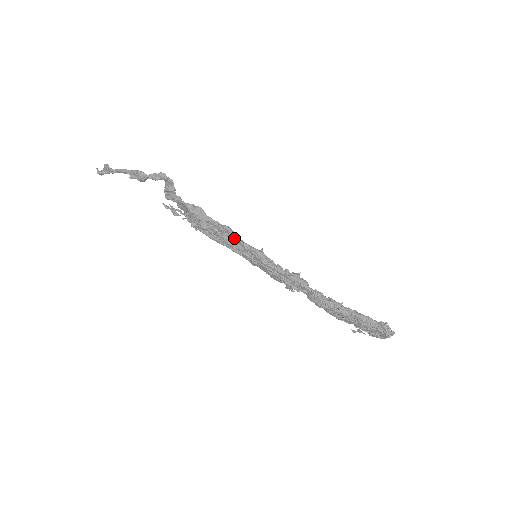
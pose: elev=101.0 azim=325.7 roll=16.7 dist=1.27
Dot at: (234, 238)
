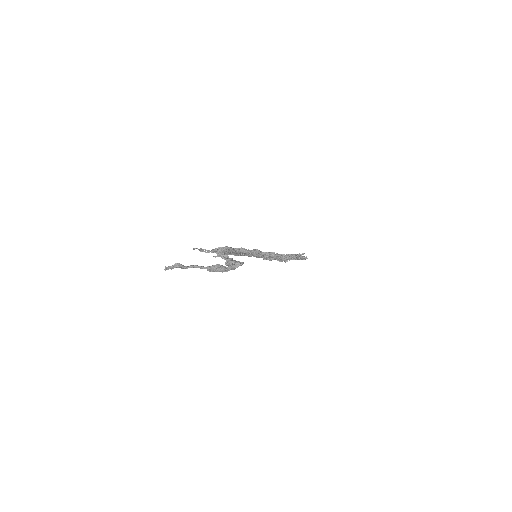
Dot at: occluded
